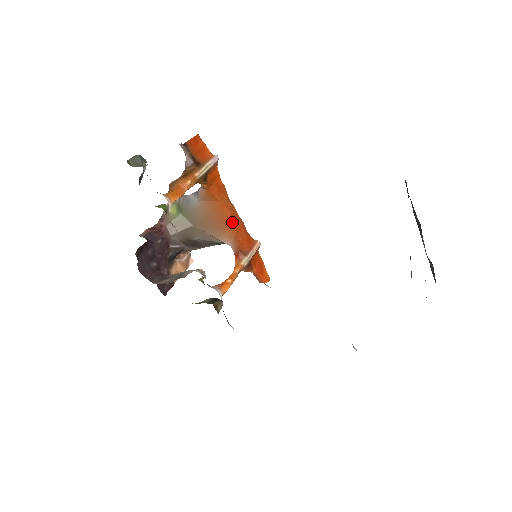
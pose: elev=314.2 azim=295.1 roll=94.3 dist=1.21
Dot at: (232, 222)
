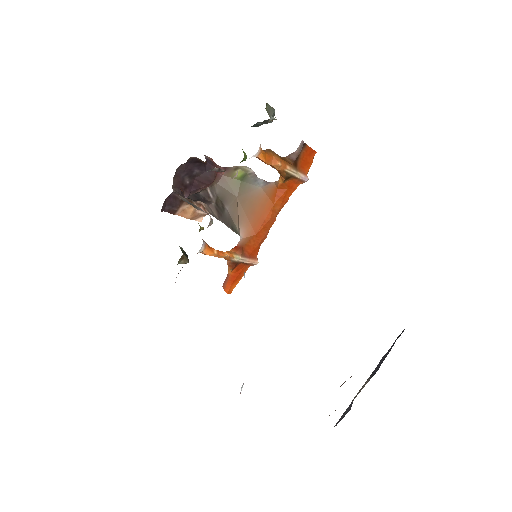
Dot at: (262, 226)
